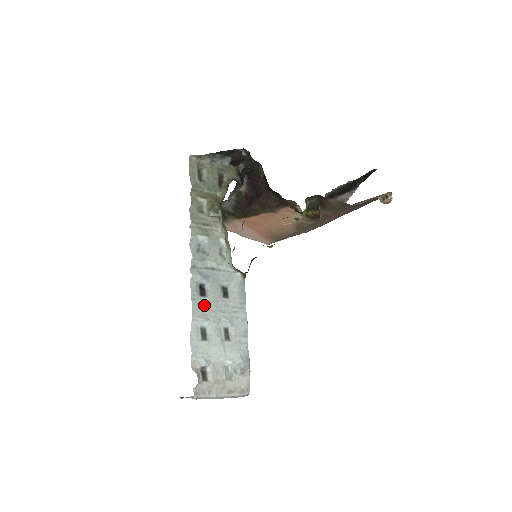
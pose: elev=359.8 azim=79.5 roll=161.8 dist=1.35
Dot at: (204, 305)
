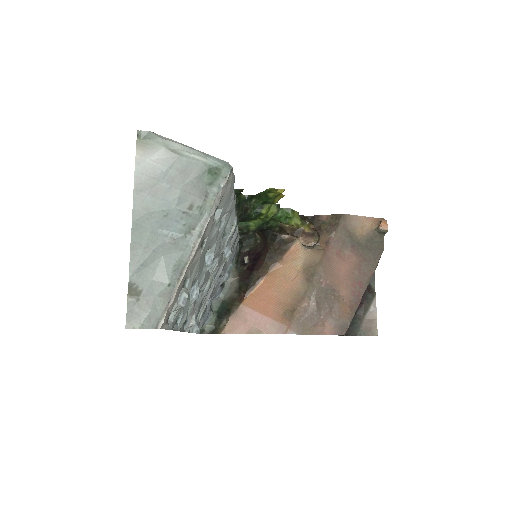
Dot at: occluded
